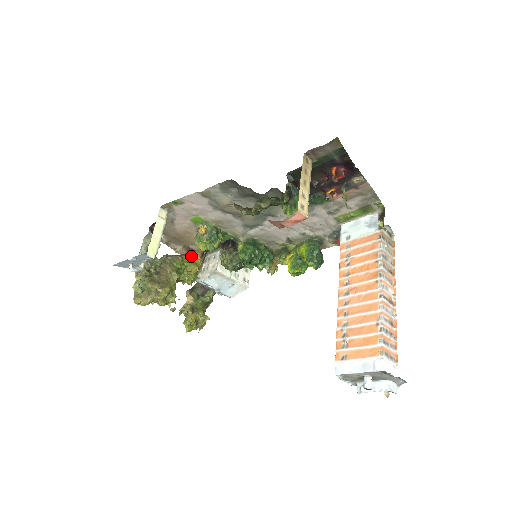
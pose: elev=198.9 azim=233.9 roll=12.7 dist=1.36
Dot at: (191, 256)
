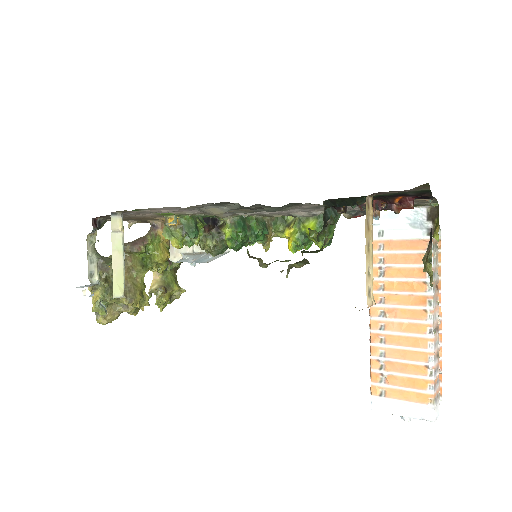
Dot at: (155, 237)
